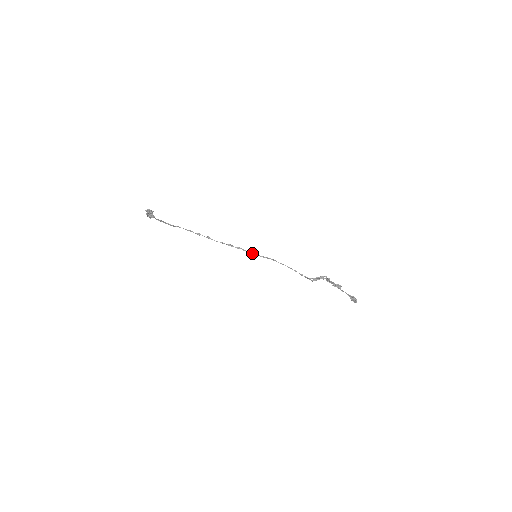
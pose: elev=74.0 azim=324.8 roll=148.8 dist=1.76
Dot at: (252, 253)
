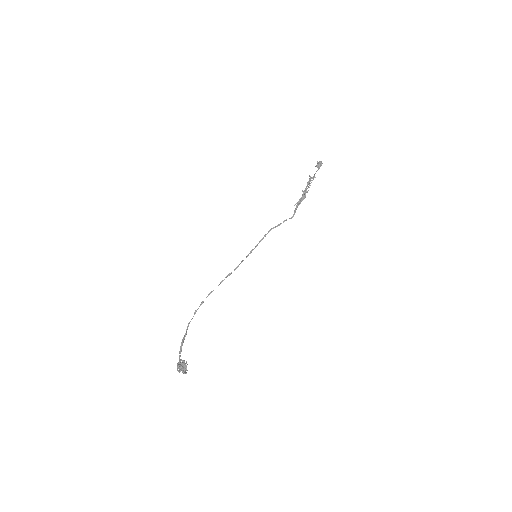
Dot at: occluded
